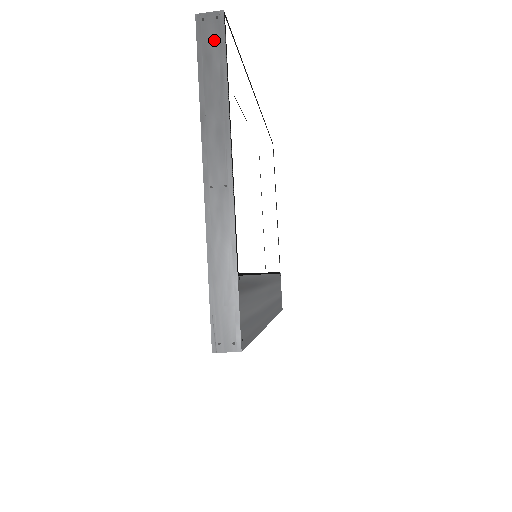
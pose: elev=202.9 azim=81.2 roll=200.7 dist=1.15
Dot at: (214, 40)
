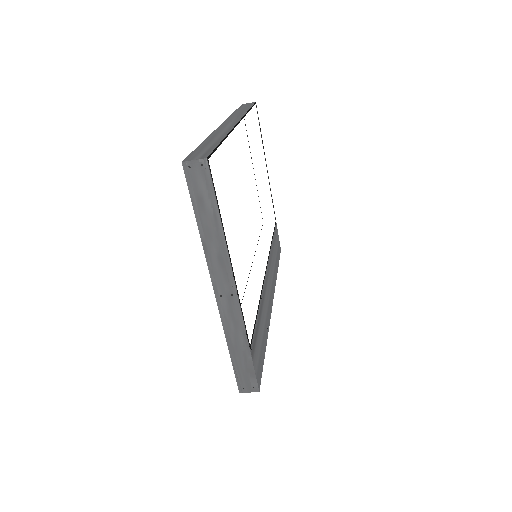
Dot at: (203, 185)
